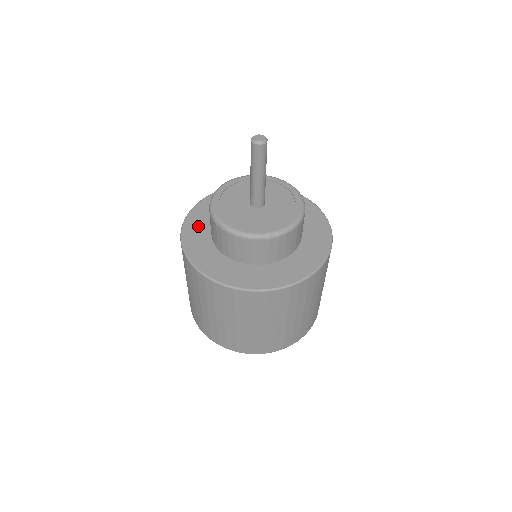
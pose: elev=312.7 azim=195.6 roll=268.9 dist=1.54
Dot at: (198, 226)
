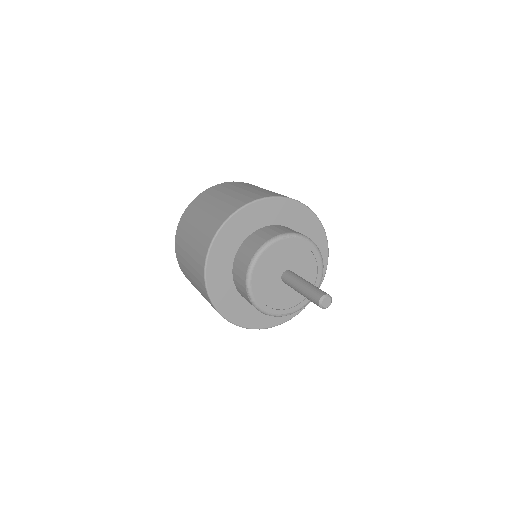
Dot at: (227, 245)
